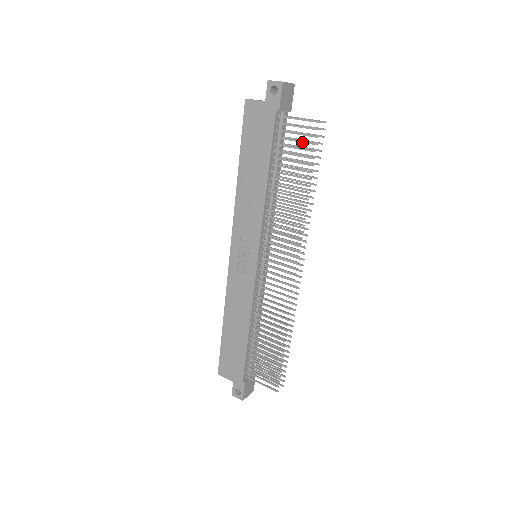
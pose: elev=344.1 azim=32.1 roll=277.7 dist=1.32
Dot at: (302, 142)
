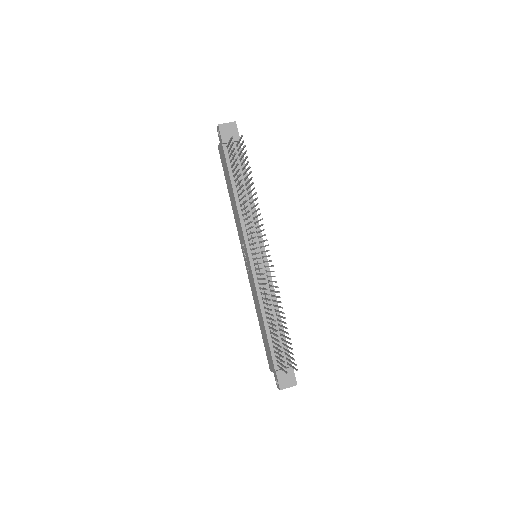
Dot at: (233, 156)
